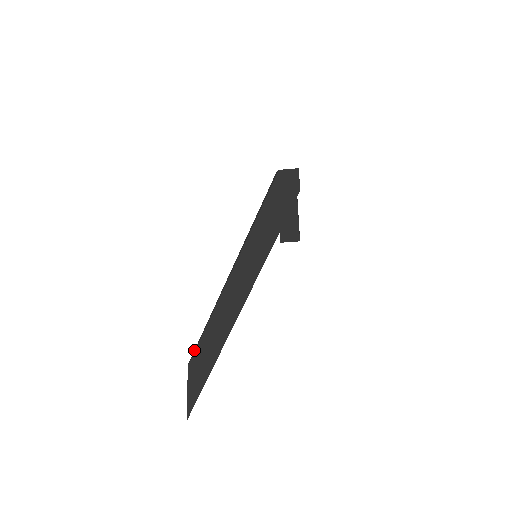
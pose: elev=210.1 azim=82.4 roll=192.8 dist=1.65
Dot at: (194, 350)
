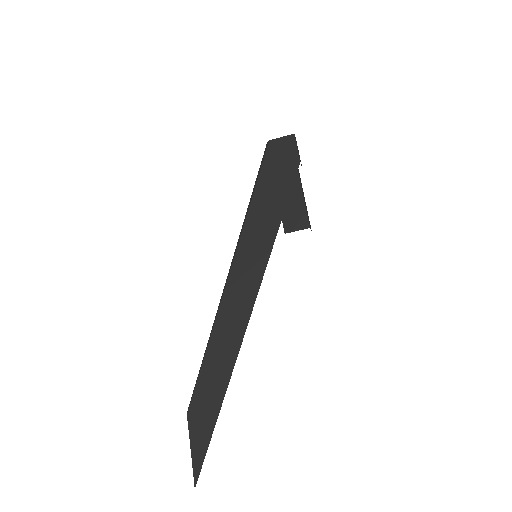
Dot at: occluded
